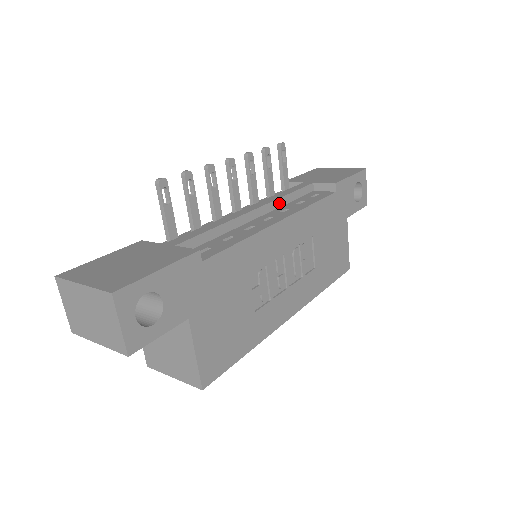
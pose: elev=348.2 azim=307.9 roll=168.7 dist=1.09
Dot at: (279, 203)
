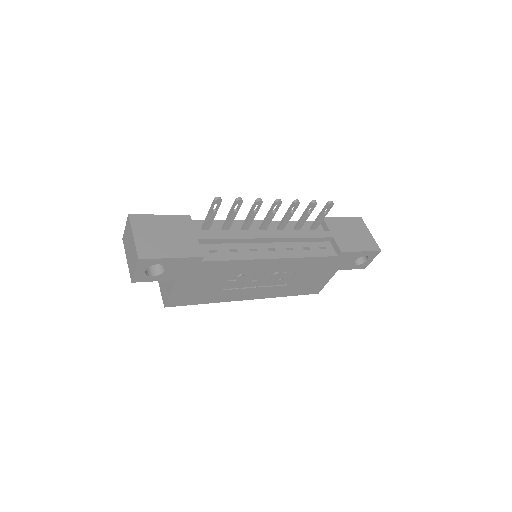
Dot at: (293, 240)
